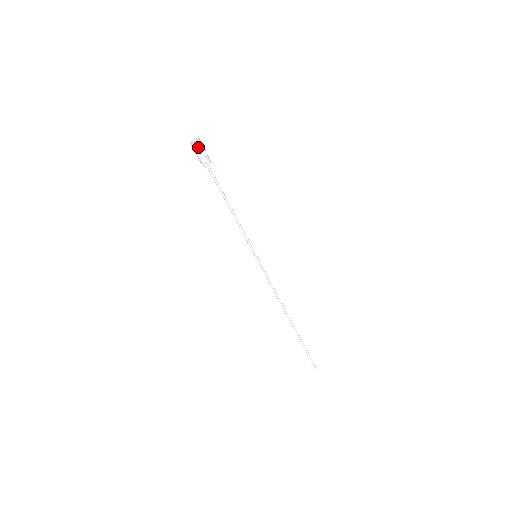
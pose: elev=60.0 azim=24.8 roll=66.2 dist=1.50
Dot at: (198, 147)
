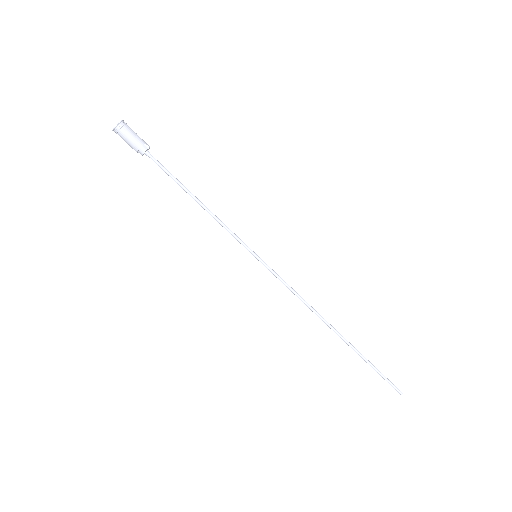
Dot at: (127, 127)
